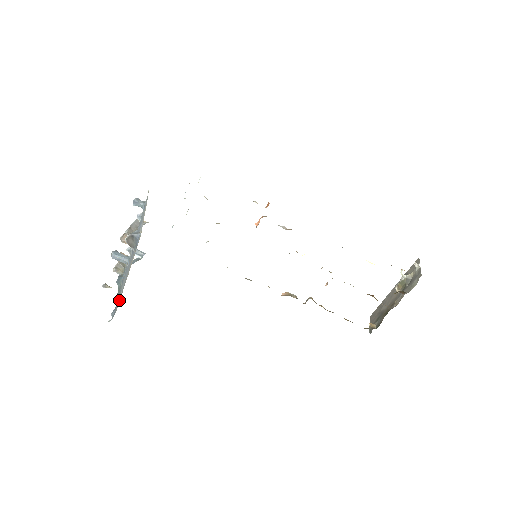
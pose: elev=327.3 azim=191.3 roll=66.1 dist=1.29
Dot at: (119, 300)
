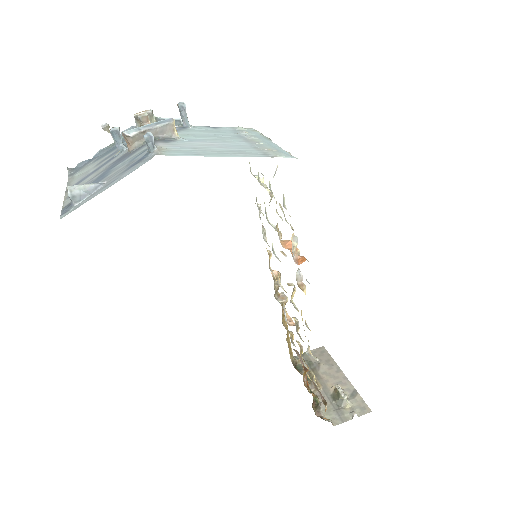
Dot at: (79, 174)
